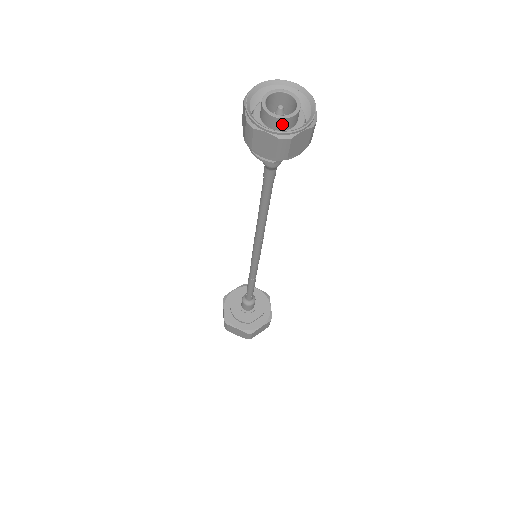
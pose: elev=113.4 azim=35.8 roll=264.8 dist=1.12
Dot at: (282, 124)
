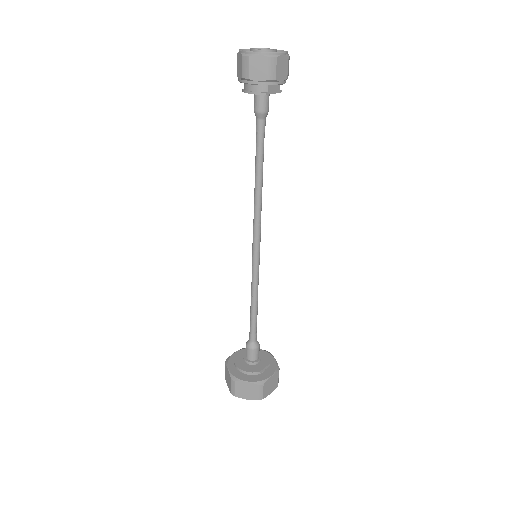
Dot at: occluded
